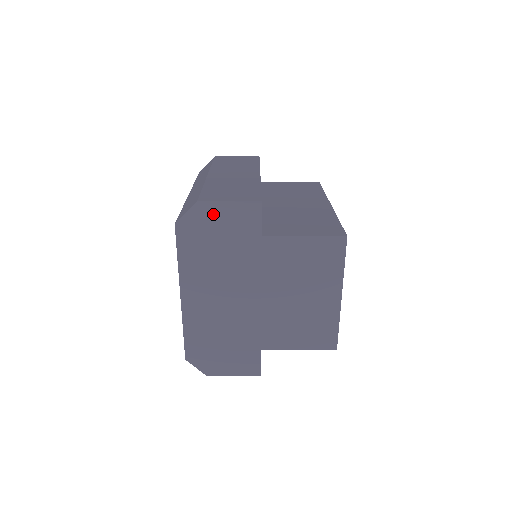
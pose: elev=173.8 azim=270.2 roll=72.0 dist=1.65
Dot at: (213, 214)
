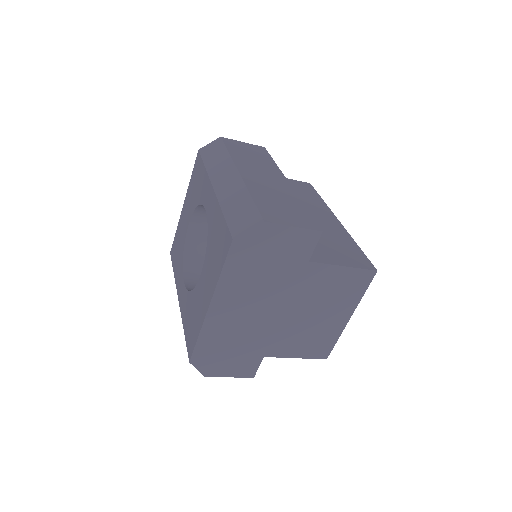
Dot at: (274, 236)
